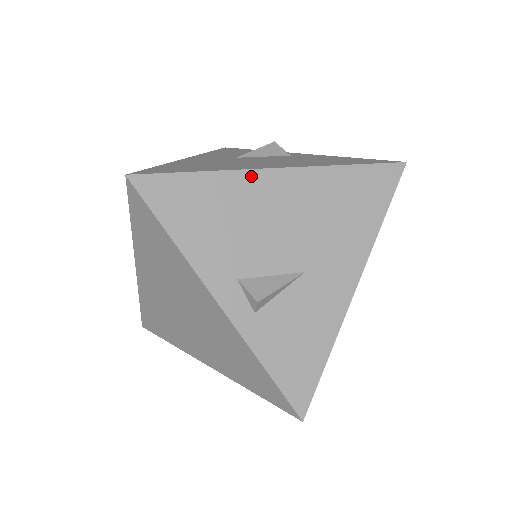
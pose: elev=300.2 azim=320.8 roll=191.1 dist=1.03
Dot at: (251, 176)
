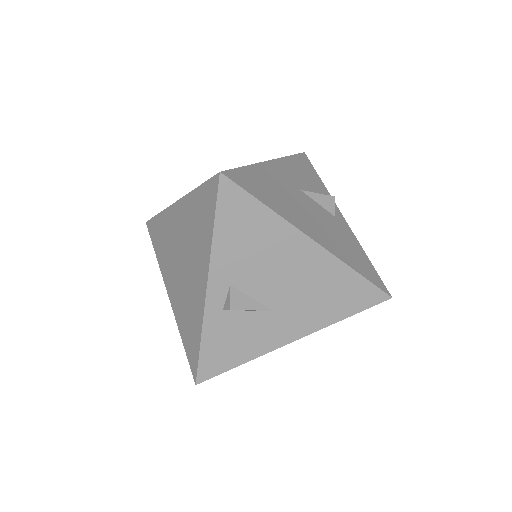
Dot at: (294, 233)
